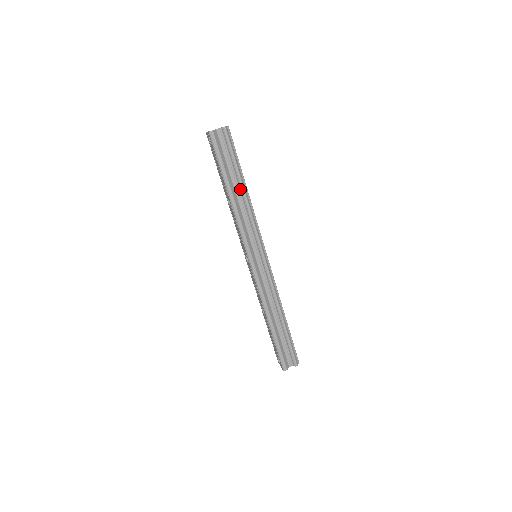
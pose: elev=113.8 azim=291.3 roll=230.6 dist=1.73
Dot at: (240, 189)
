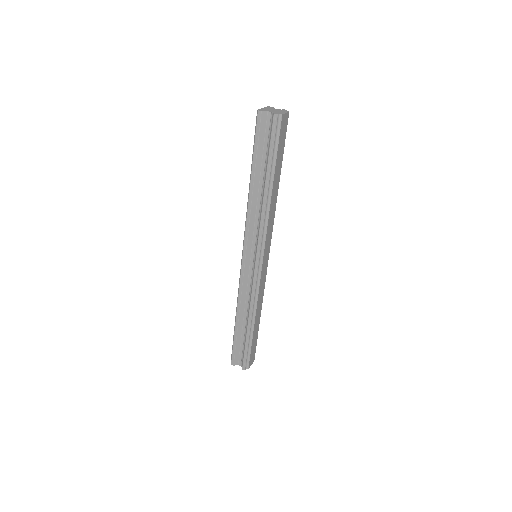
Dot at: (264, 186)
